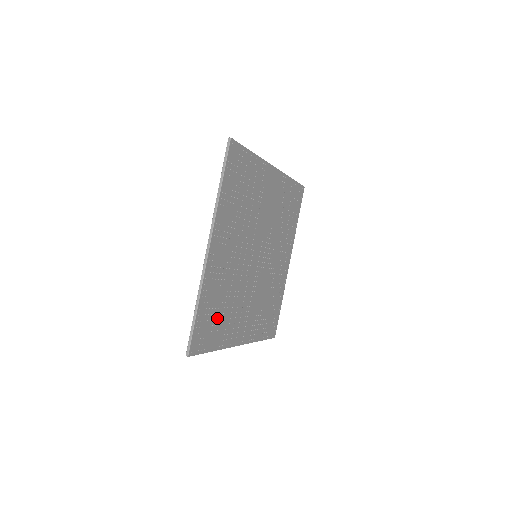
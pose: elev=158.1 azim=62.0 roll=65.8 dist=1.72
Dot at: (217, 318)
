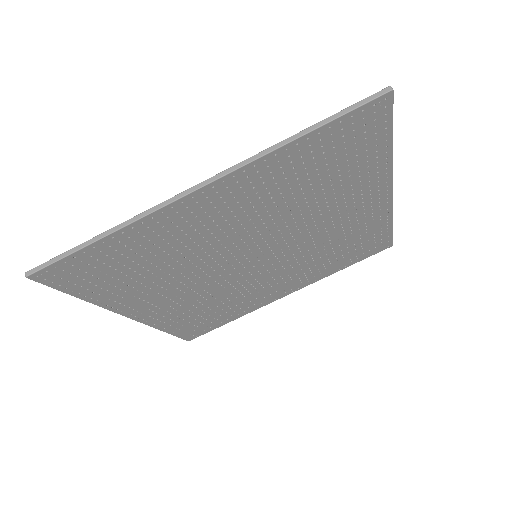
Dot at: (213, 315)
